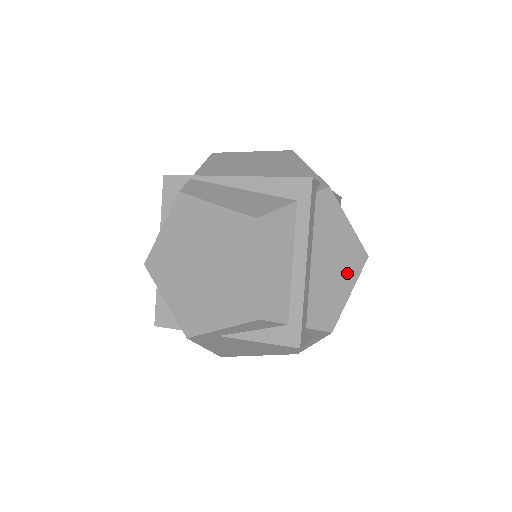
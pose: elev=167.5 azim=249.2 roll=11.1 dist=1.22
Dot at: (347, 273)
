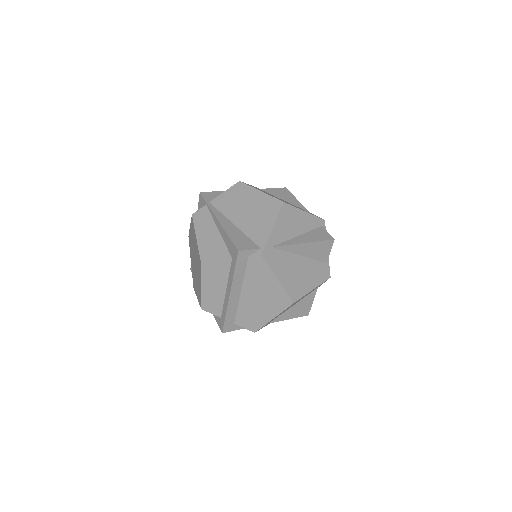
Dot at: (272, 307)
